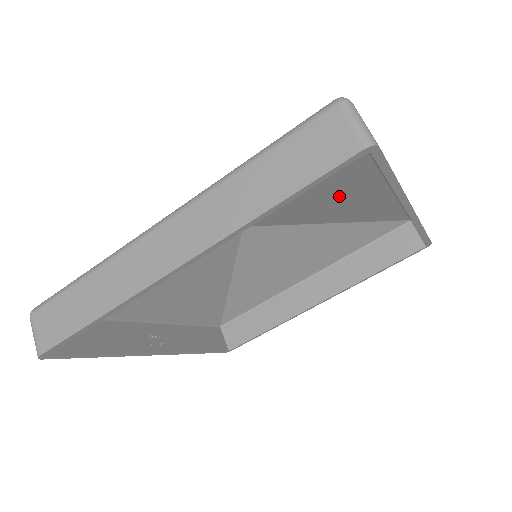
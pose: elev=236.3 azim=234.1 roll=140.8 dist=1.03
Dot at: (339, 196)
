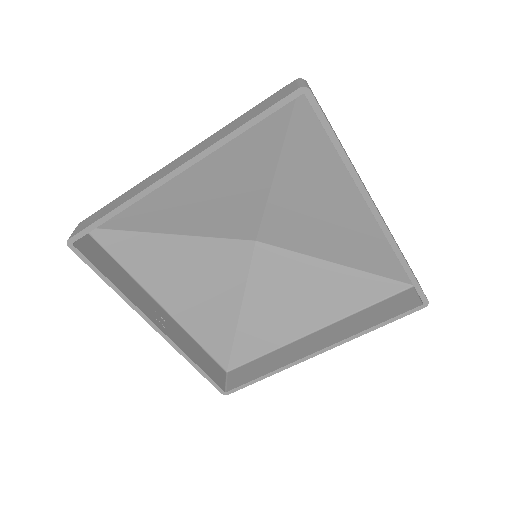
Dot at: (328, 212)
